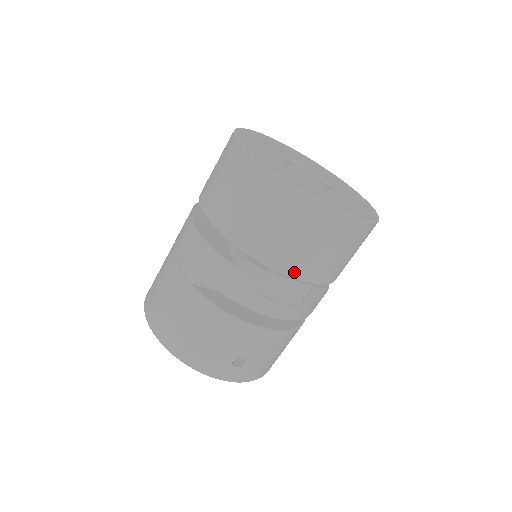
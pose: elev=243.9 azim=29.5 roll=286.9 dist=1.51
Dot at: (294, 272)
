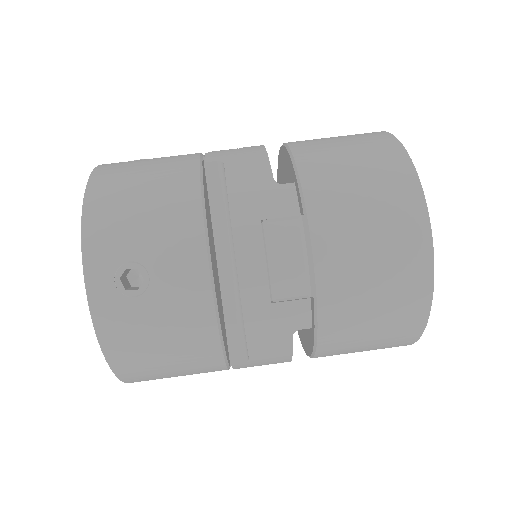
Dot at: (322, 244)
